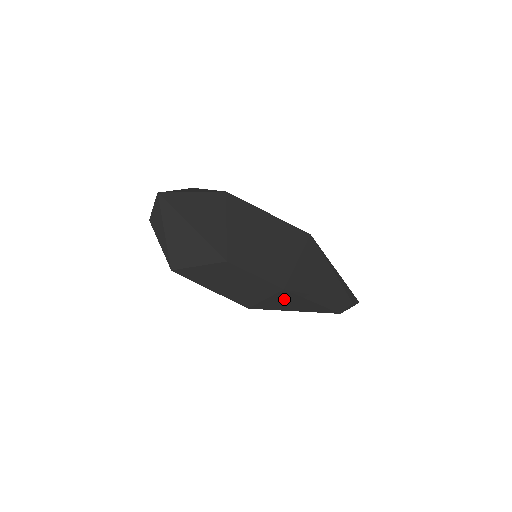
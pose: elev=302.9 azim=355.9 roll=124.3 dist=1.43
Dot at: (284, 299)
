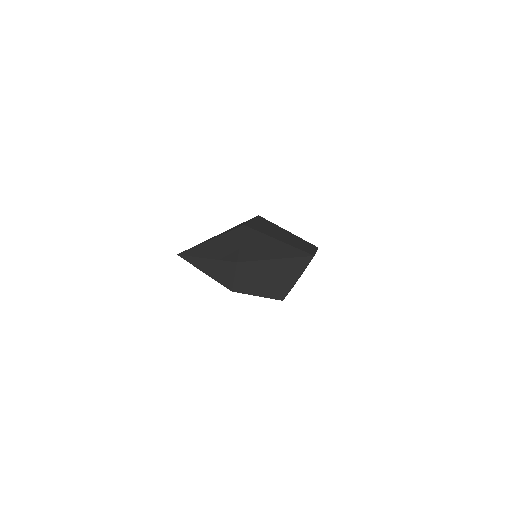
Dot at: occluded
